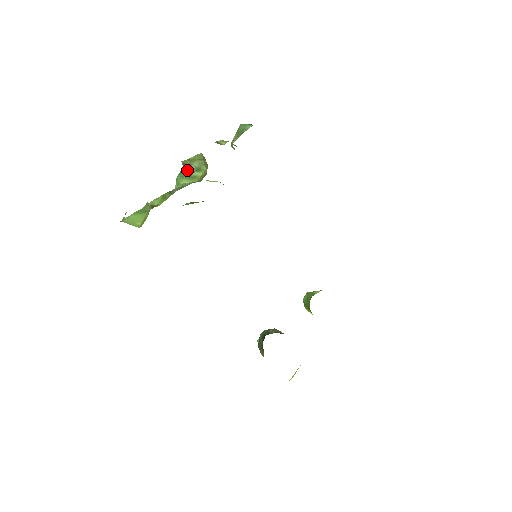
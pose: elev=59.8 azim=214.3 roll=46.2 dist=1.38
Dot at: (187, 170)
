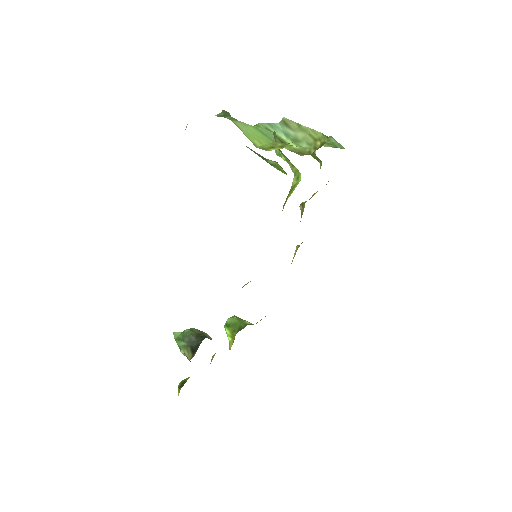
Dot at: (281, 129)
